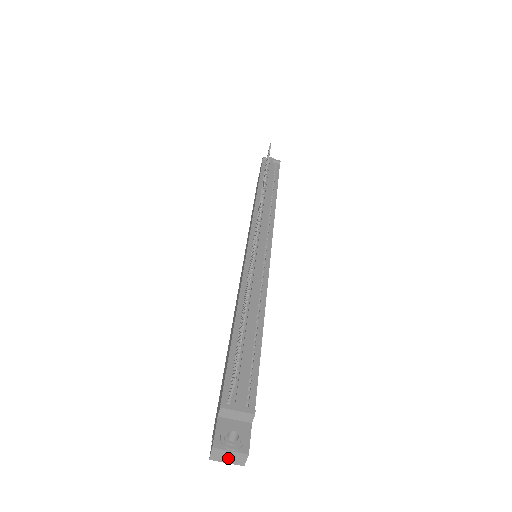
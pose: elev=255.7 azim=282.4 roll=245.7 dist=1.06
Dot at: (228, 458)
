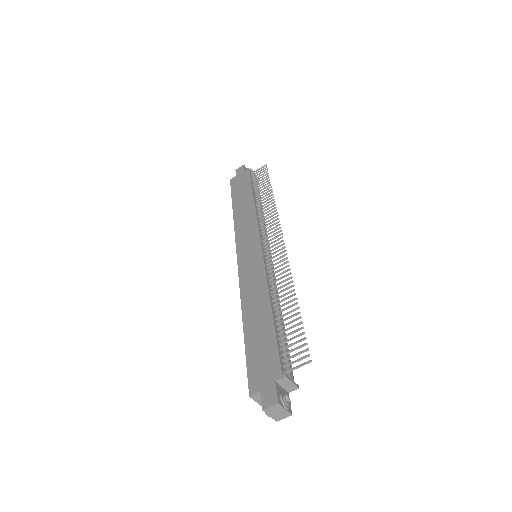
Dot at: (276, 413)
